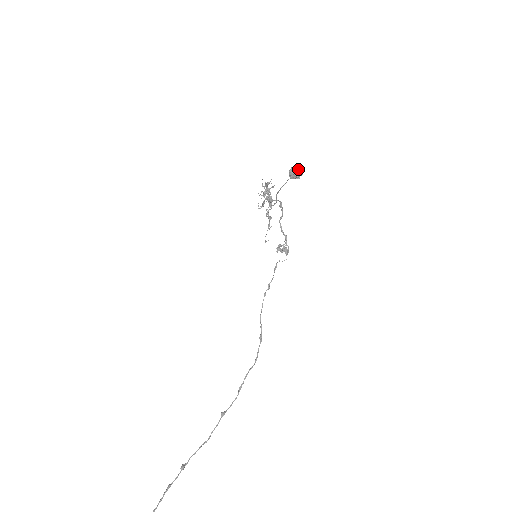
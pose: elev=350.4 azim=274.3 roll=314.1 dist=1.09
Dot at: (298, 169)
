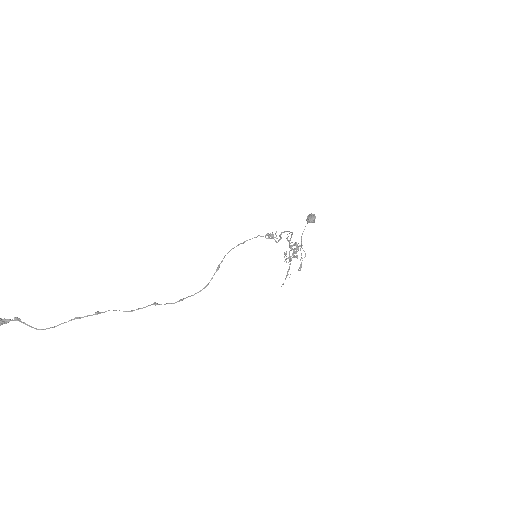
Dot at: (313, 215)
